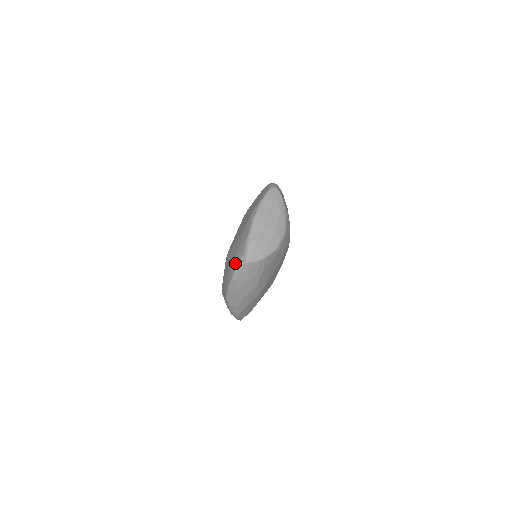
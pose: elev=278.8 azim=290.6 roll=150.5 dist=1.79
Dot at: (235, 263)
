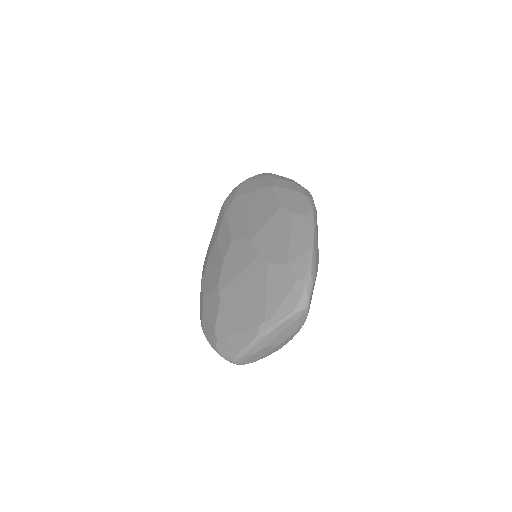
Dot at: (220, 347)
